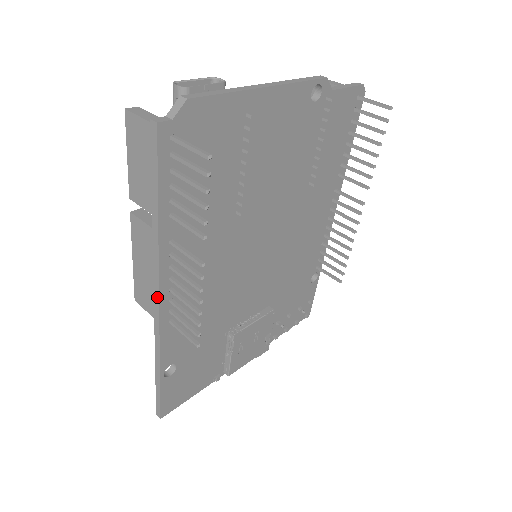
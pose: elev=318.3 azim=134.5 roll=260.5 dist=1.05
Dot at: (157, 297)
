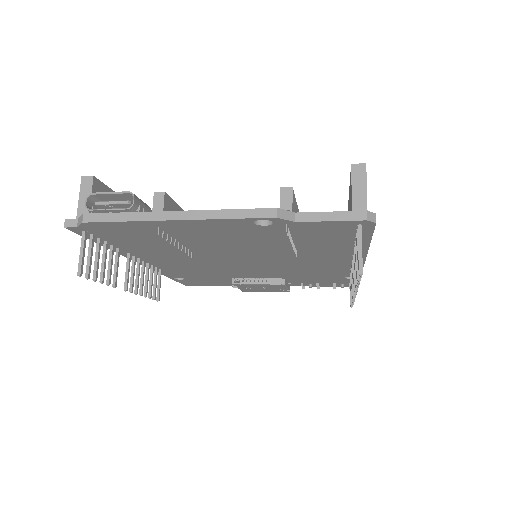
Dot at: occluded
